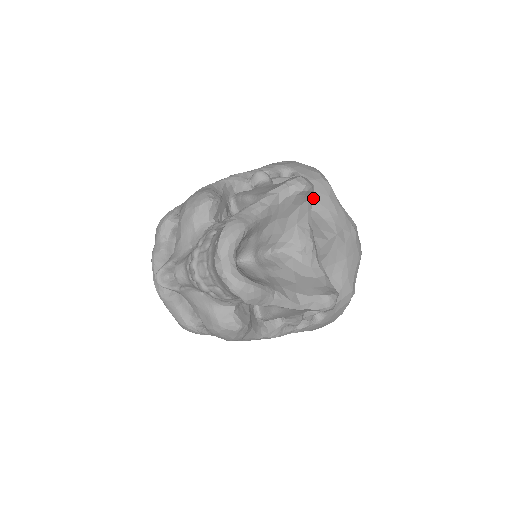
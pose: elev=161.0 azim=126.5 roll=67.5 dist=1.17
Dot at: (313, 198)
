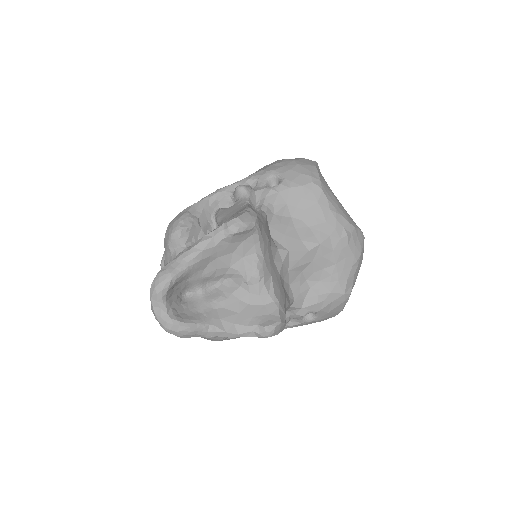
Dot at: (299, 206)
